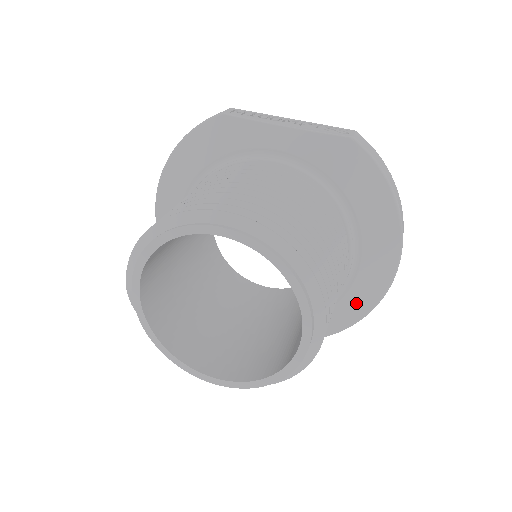
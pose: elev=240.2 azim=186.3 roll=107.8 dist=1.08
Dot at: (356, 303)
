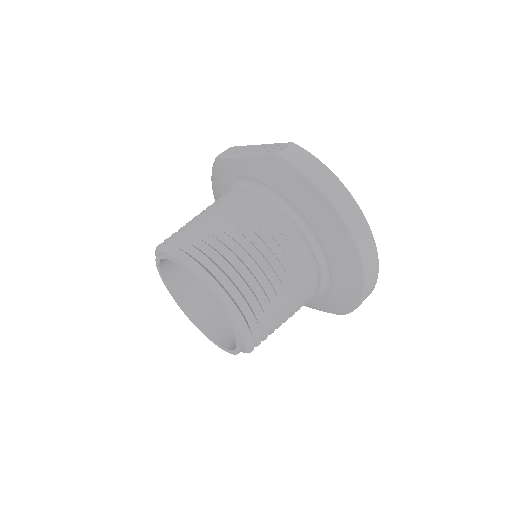
Dot at: (346, 283)
